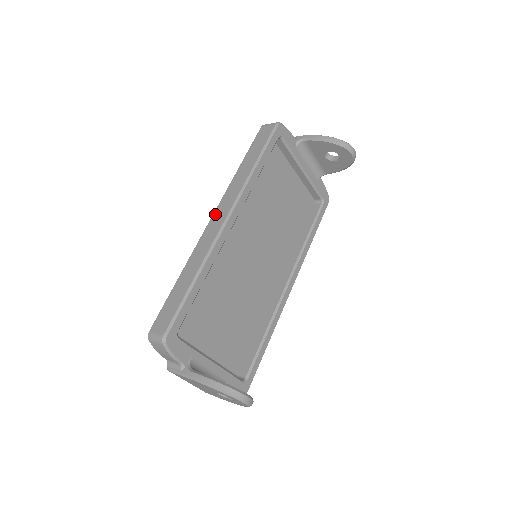
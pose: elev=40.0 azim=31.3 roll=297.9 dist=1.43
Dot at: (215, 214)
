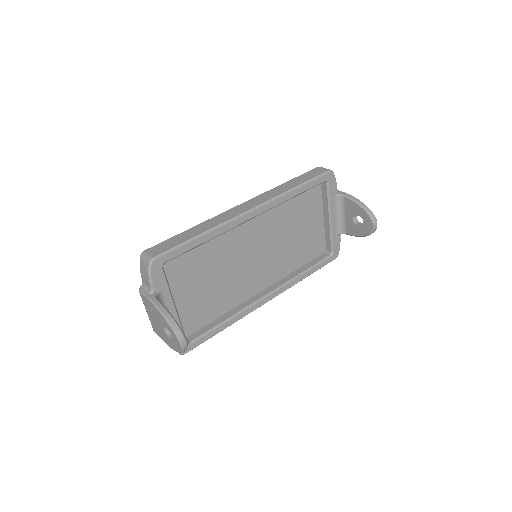
Dot at: (245, 203)
